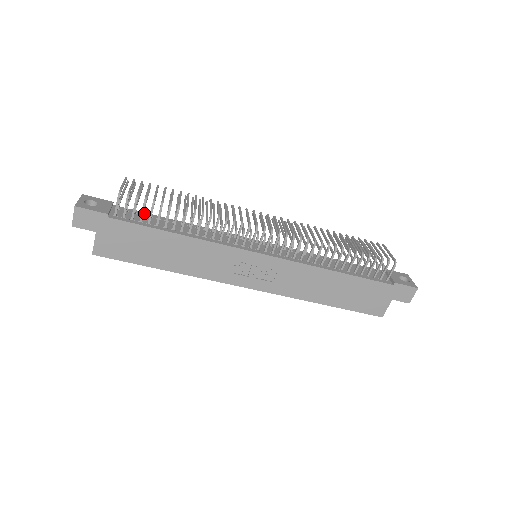
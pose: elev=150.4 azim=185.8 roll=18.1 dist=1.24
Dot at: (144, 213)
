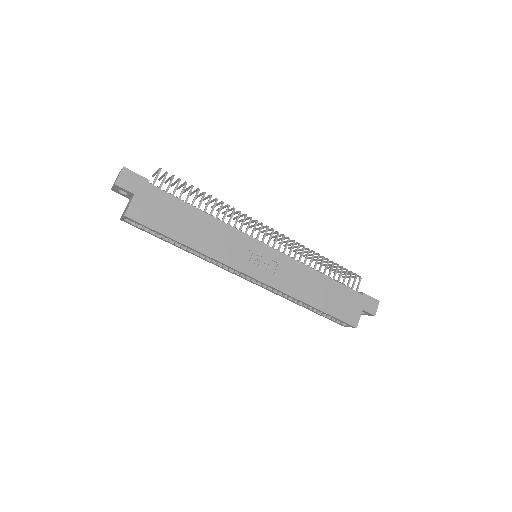
Dot at: occluded
